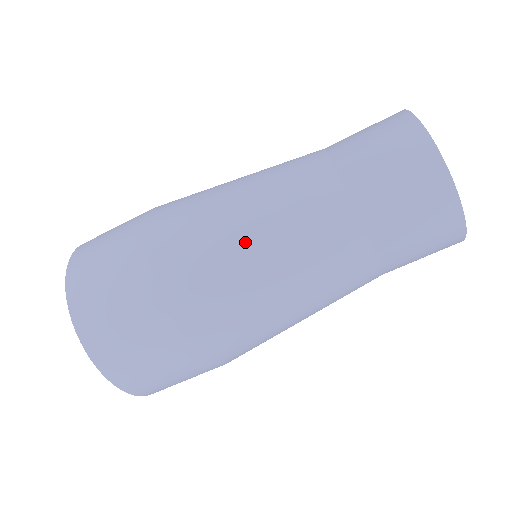
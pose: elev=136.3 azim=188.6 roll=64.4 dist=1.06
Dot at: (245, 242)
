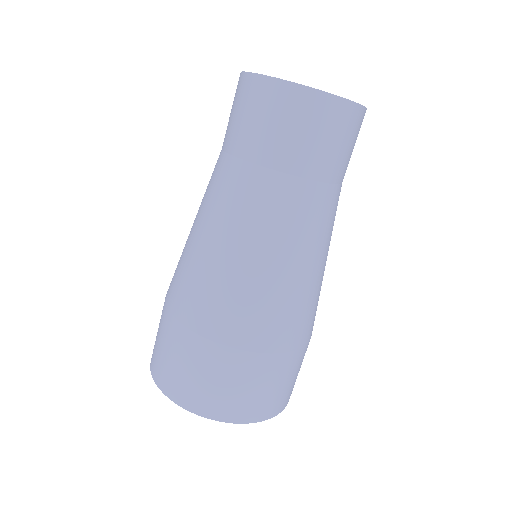
Dot at: (279, 273)
